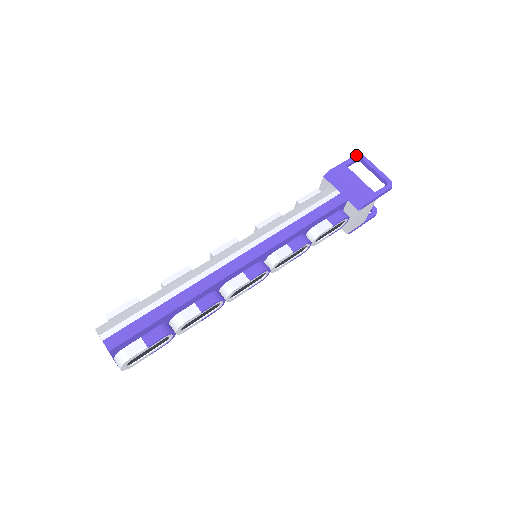
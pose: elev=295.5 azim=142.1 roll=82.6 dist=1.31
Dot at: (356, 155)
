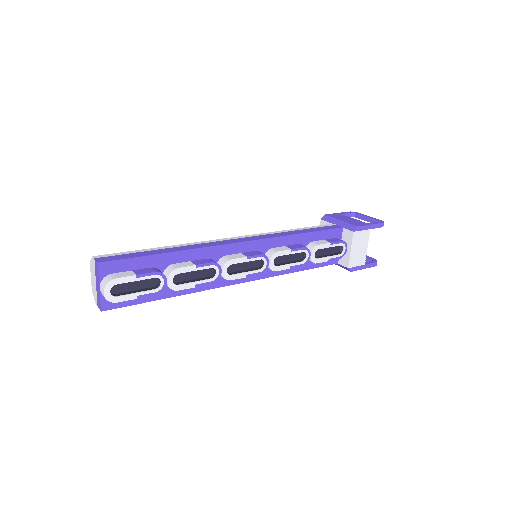
Dot at: (350, 211)
